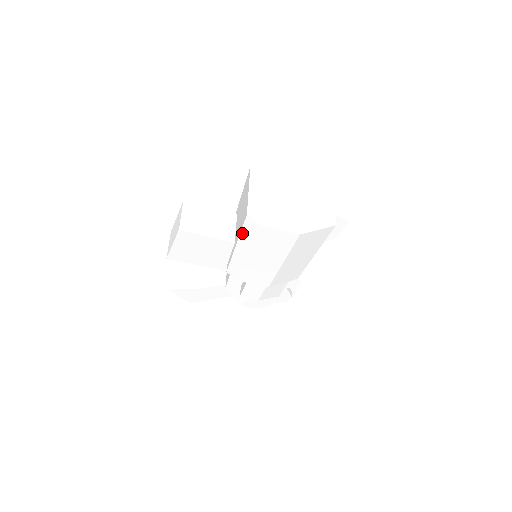
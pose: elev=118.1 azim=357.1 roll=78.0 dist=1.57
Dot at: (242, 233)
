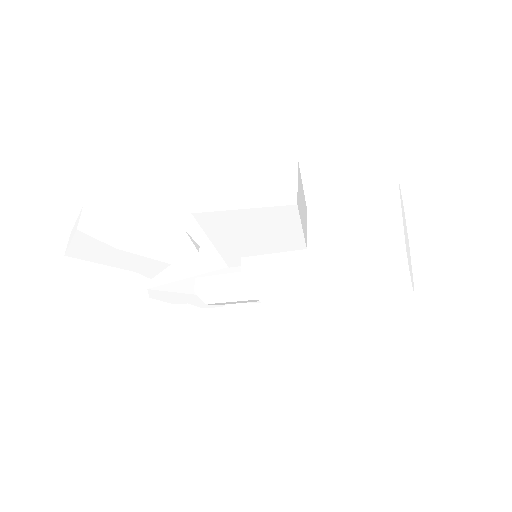
Dot at: (360, 255)
